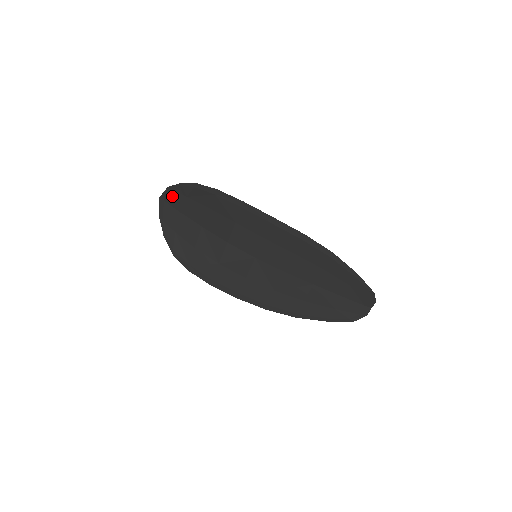
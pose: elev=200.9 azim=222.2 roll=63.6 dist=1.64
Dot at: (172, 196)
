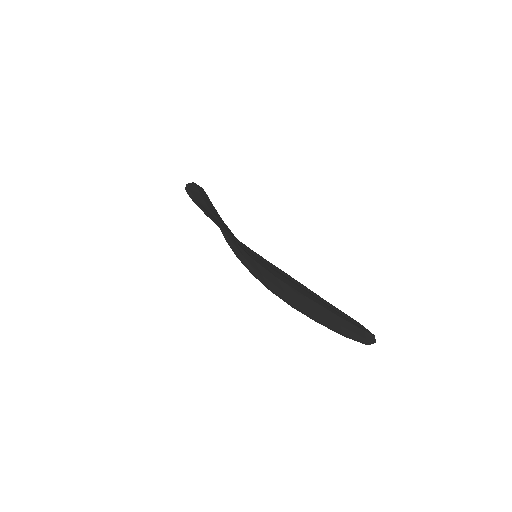
Dot at: occluded
